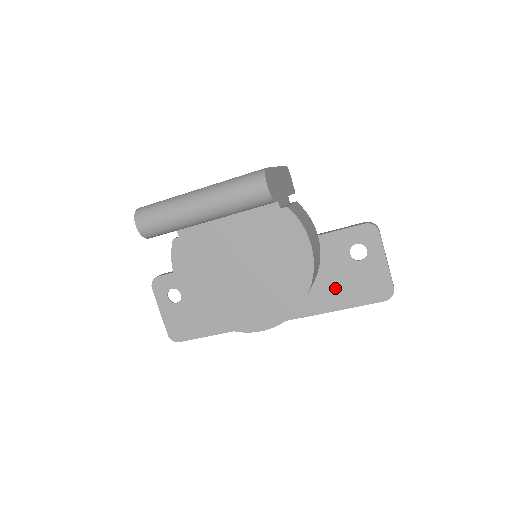
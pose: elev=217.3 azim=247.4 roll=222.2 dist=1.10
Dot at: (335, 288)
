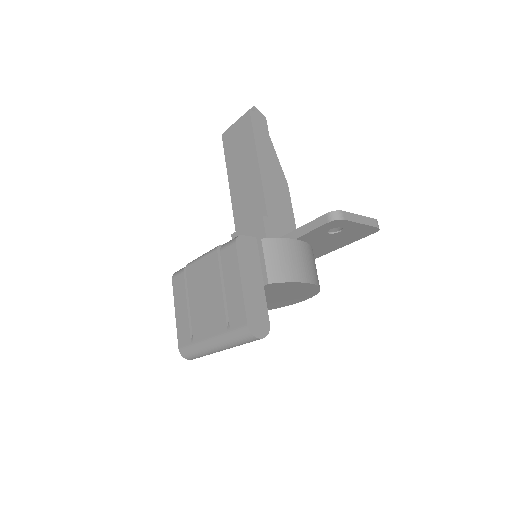
Dot at: (331, 244)
